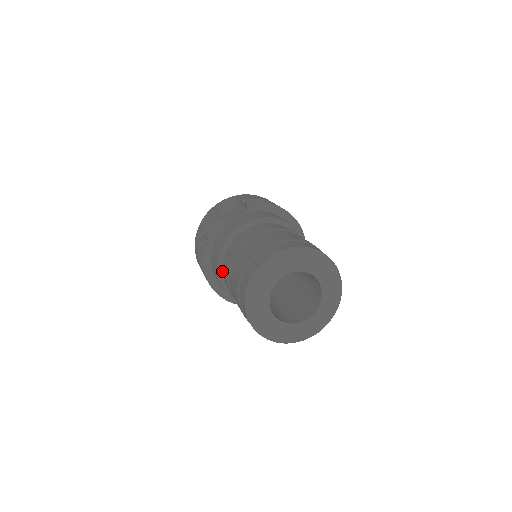
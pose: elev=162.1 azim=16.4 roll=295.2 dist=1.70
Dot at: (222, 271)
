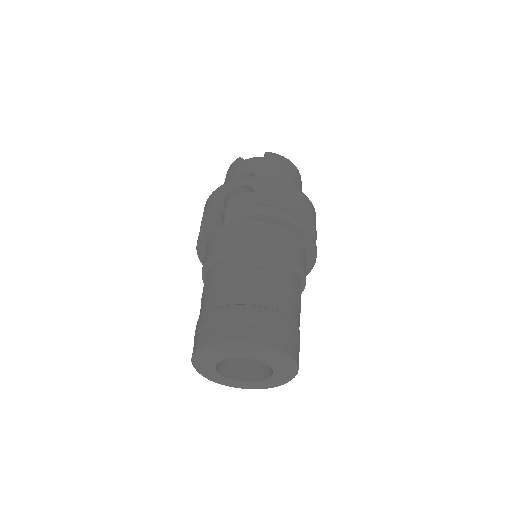
Dot at: occluded
